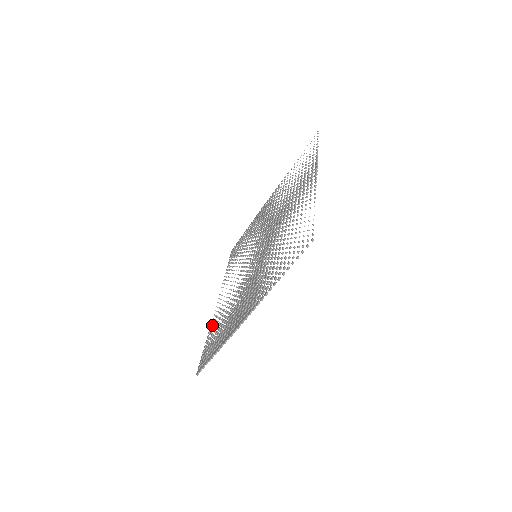
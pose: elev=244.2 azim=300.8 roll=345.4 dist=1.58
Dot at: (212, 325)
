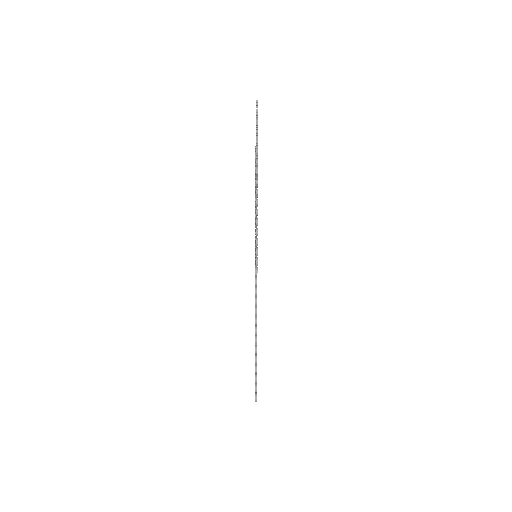
Dot at: occluded
